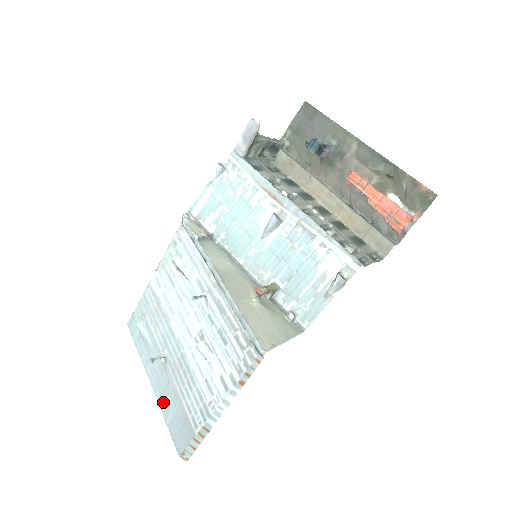
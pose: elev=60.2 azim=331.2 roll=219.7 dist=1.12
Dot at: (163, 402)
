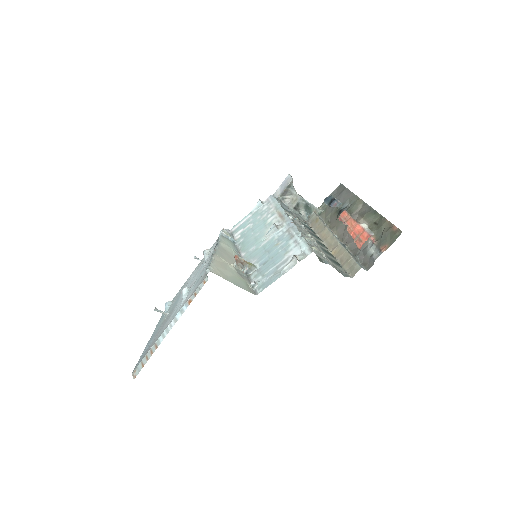
Dot at: occluded
